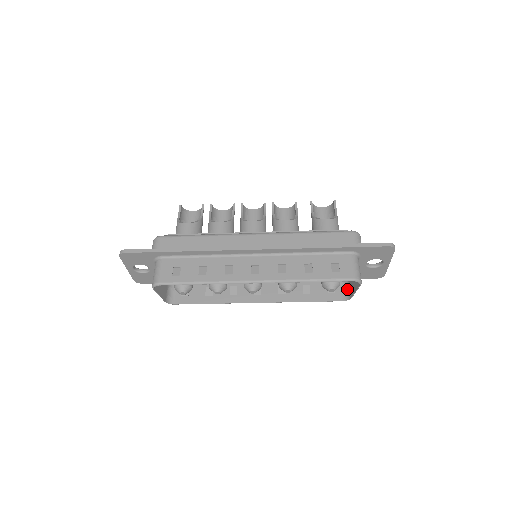
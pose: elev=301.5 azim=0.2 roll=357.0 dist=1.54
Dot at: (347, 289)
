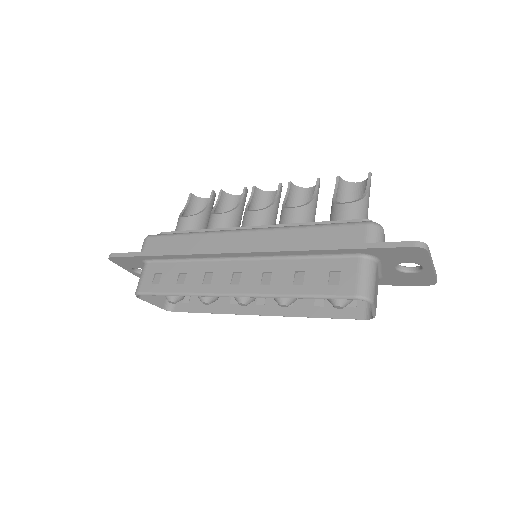
Dot at: occluded
